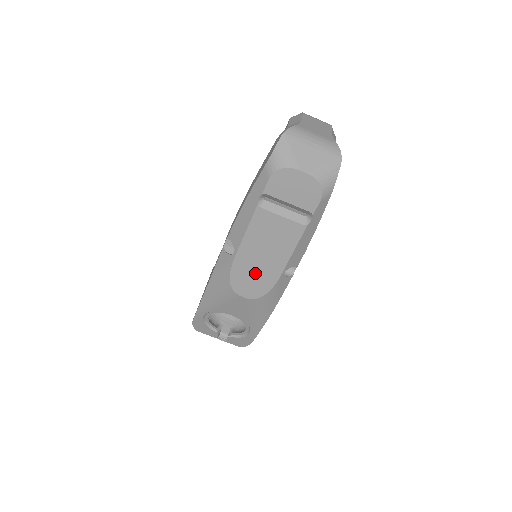
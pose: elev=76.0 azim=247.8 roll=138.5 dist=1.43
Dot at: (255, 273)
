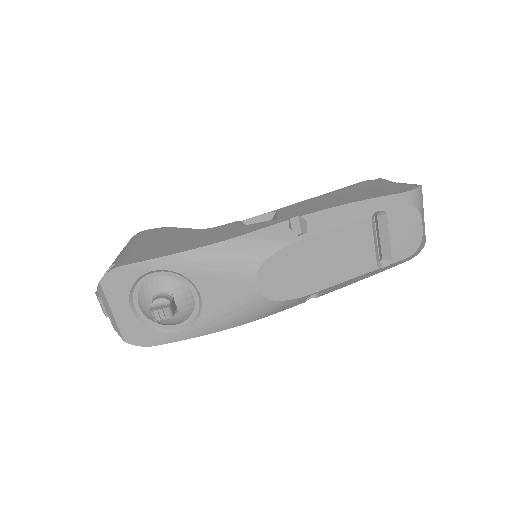
Dot at: (297, 271)
